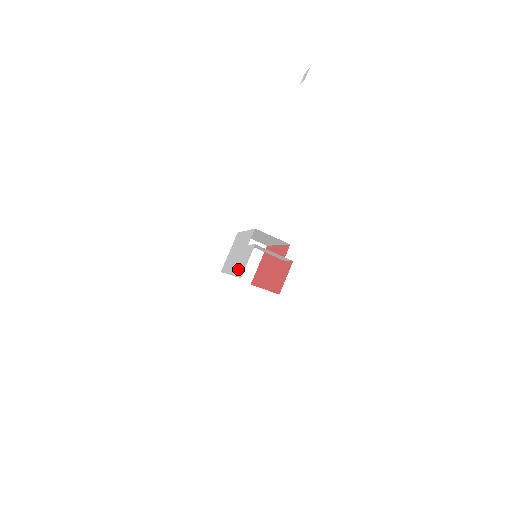
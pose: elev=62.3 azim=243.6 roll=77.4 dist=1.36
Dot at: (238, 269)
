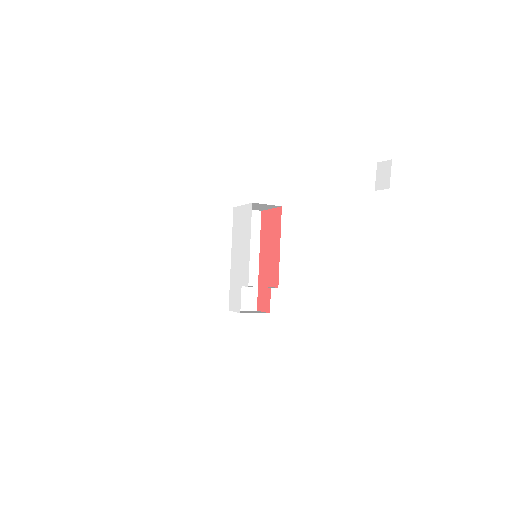
Dot at: (232, 288)
